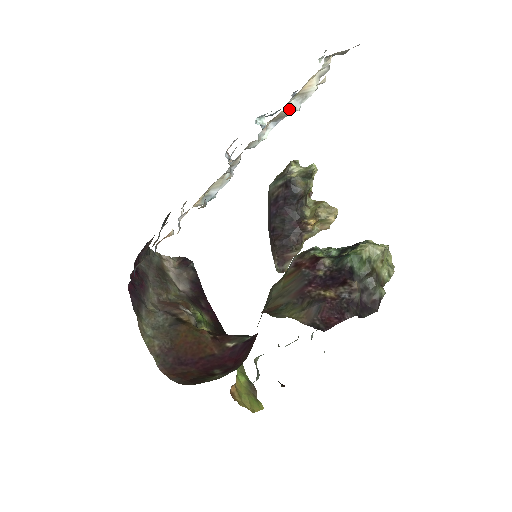
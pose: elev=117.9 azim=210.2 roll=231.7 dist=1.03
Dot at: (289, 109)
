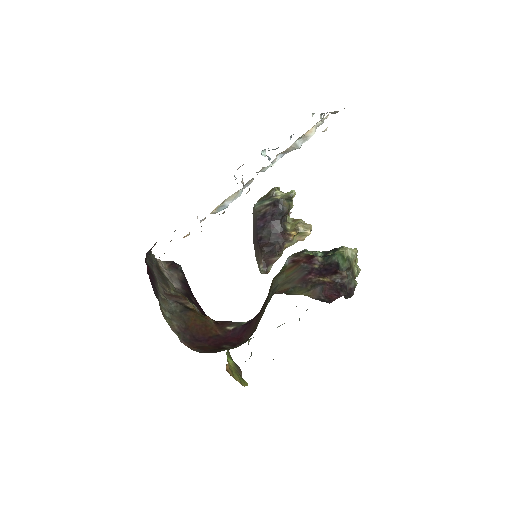
Dot at: (294, 146)
